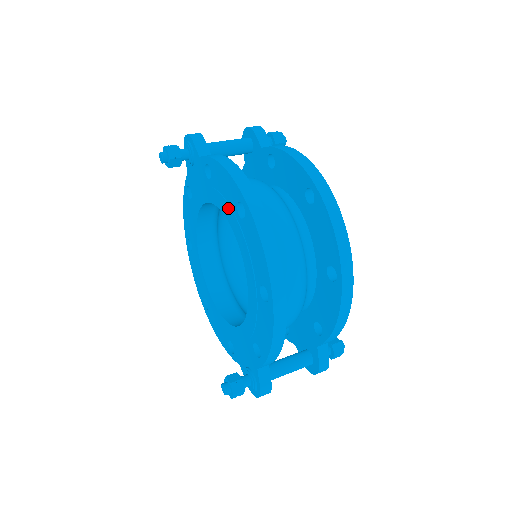
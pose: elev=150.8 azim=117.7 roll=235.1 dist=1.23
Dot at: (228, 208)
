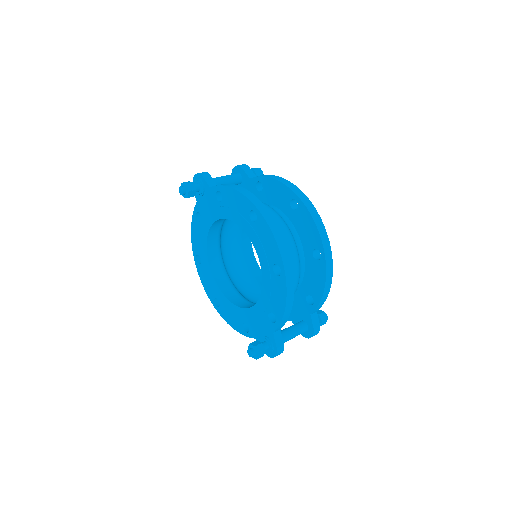
Dot at: (241, 218)
